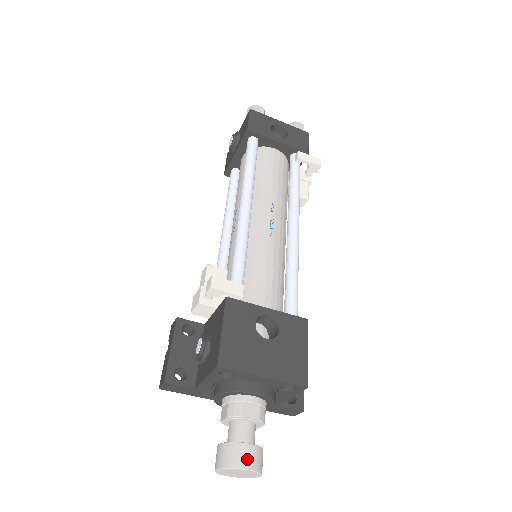
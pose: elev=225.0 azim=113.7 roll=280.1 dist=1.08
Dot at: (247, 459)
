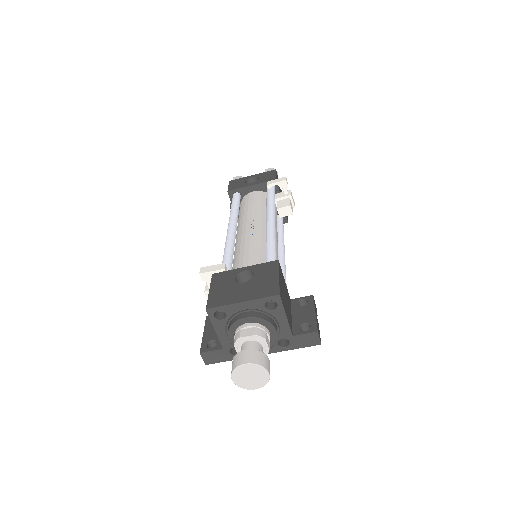
Dot at: (244, 358)
